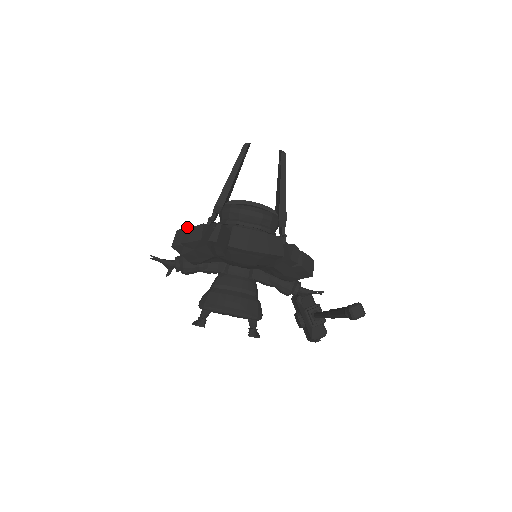
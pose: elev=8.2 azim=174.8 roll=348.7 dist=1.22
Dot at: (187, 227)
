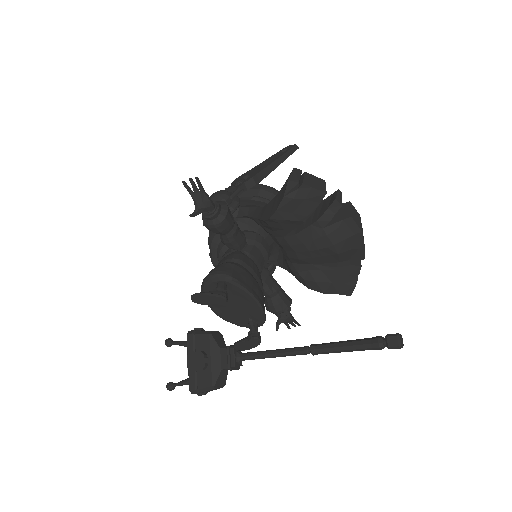
Dot at: occluded
